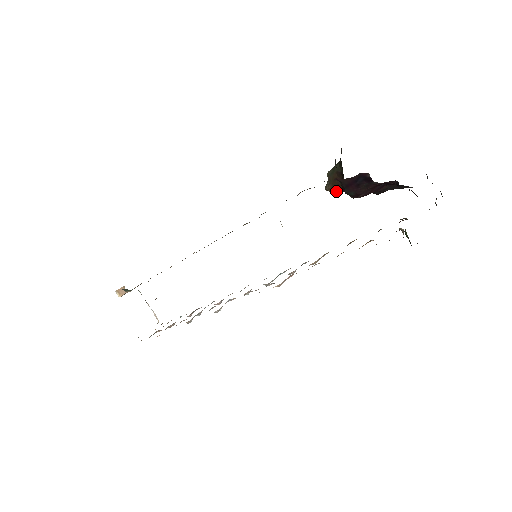
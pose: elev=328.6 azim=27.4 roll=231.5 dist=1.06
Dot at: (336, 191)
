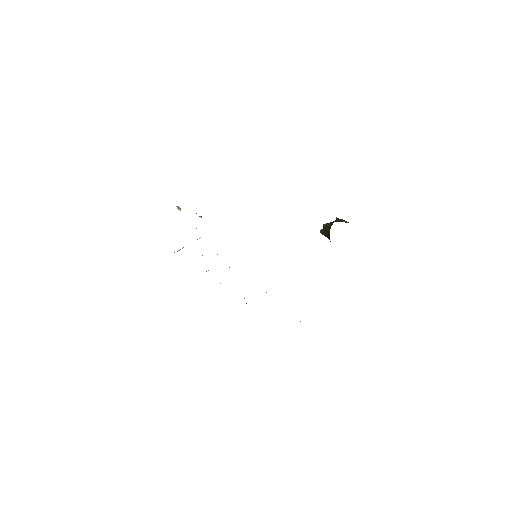
Dot at: occluded
